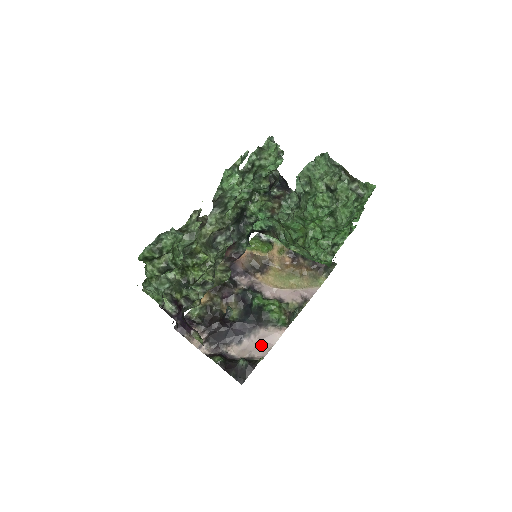
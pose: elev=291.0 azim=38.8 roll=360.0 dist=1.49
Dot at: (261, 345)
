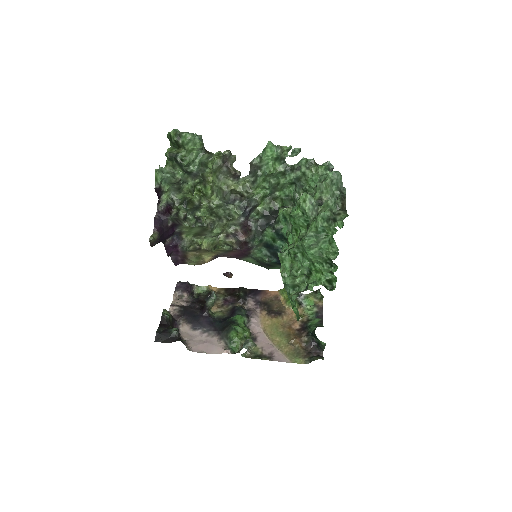
Dot at: (202, 344)
